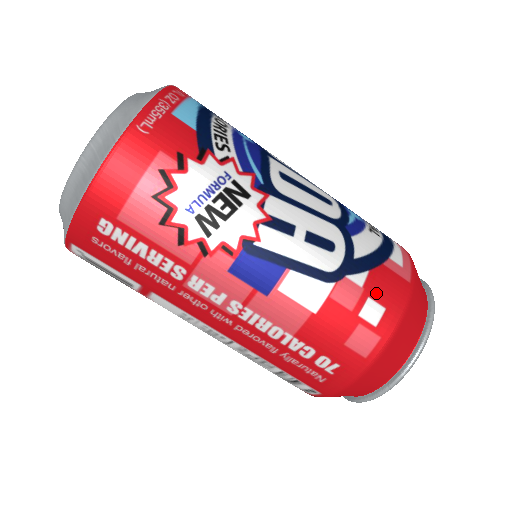
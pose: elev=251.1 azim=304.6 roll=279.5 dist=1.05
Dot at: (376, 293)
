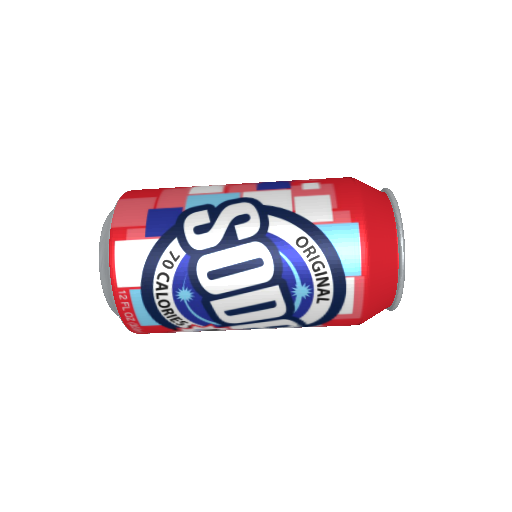
Dot at: occluded
